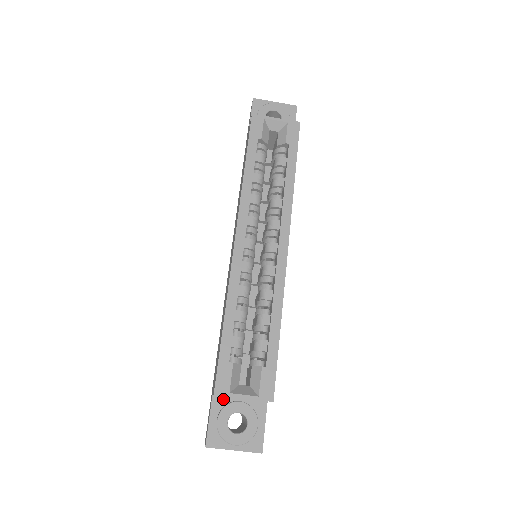
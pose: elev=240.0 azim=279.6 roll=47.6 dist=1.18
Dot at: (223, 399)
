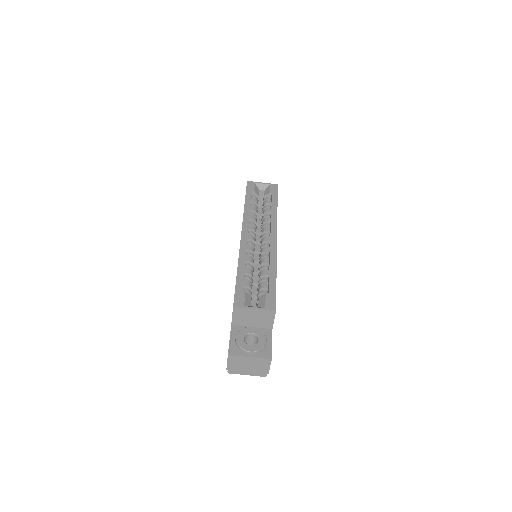
Dot at: (239, 327)
